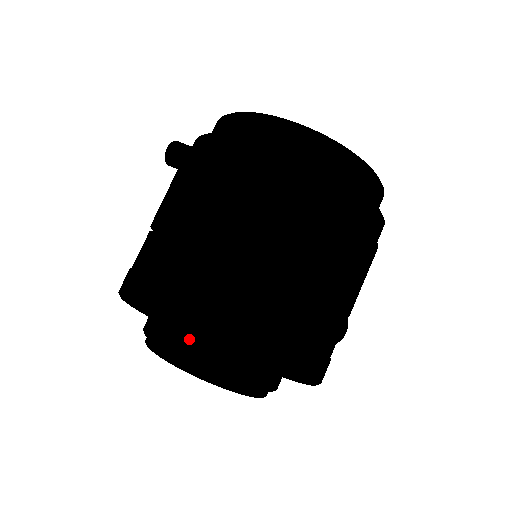
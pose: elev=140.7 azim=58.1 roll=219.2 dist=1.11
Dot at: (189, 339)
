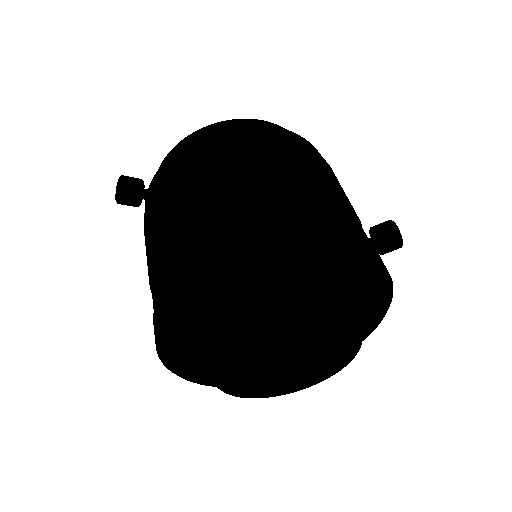
Dot at: (310, 287)
